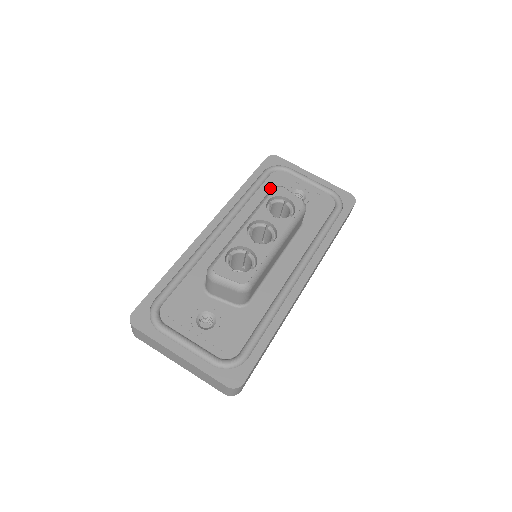
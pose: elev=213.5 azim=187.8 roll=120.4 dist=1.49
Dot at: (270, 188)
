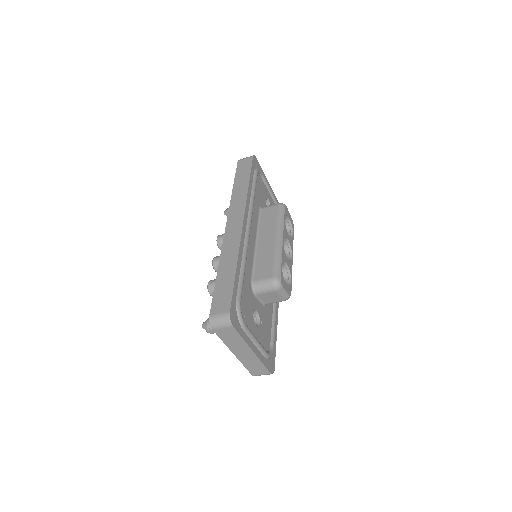
Dot at: (259, 192)
